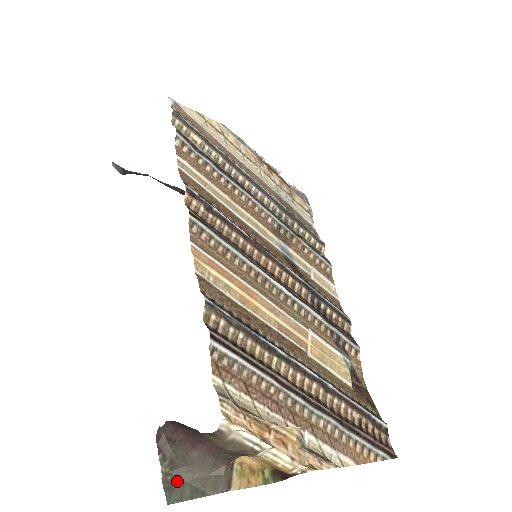
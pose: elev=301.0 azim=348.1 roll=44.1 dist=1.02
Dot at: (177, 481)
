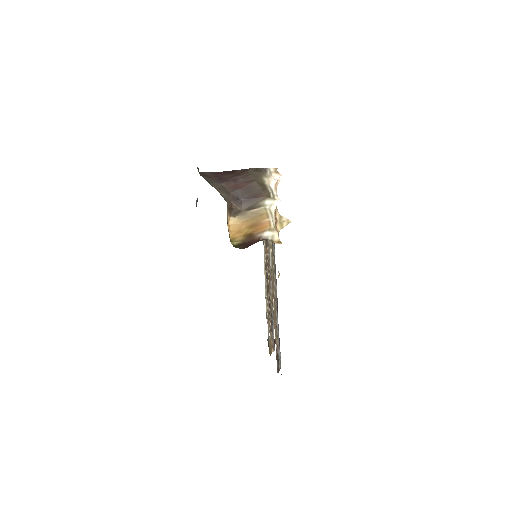
Dot at: occluded
